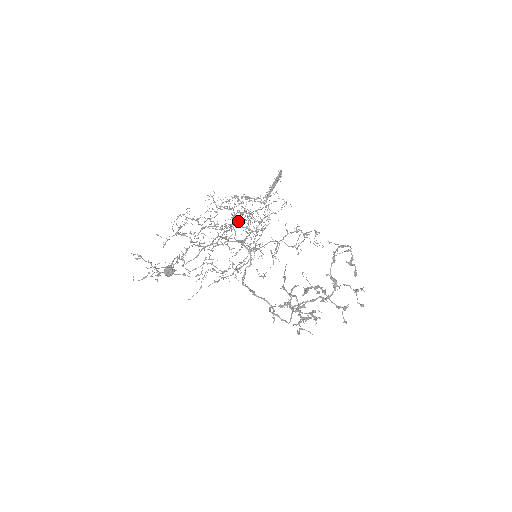
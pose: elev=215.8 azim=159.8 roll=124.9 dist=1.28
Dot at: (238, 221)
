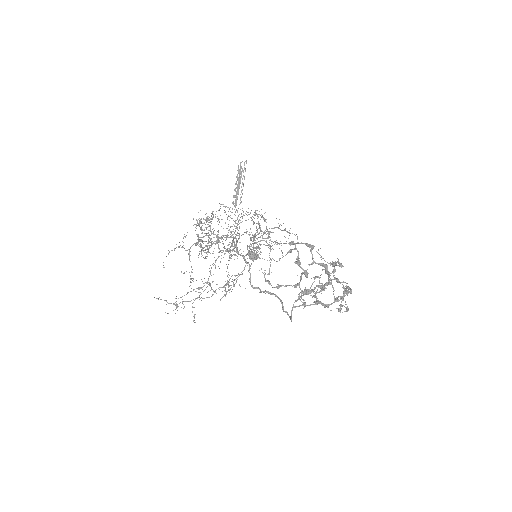
Dot at: (217, 237)
